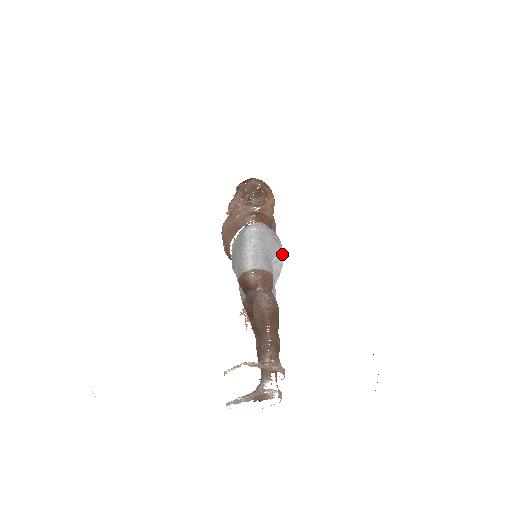
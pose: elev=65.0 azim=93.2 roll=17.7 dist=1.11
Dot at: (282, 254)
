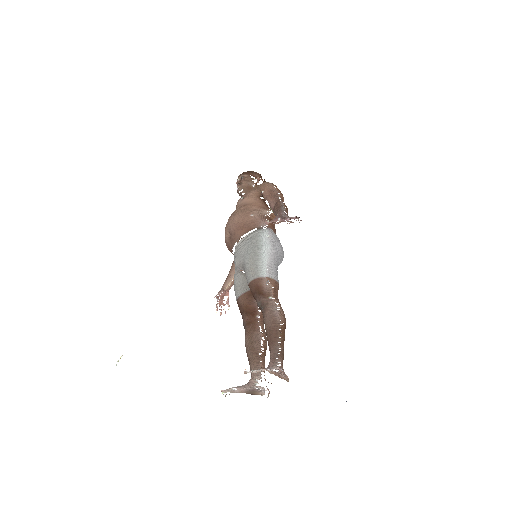
Dot at: occluded
